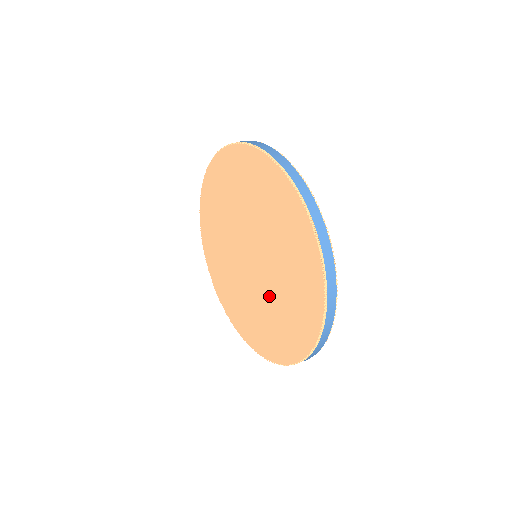
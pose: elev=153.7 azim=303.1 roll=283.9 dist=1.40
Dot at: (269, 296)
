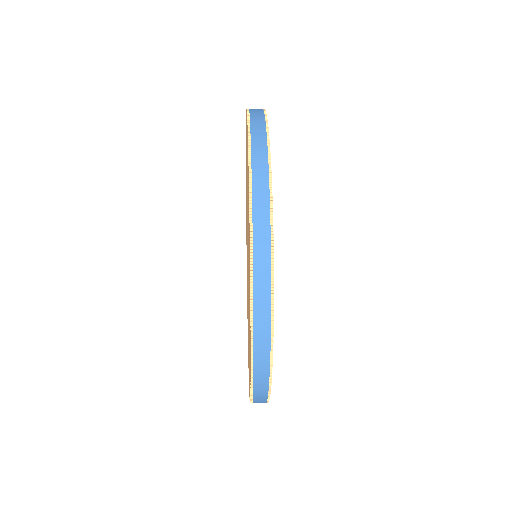
Dot at: occluded
